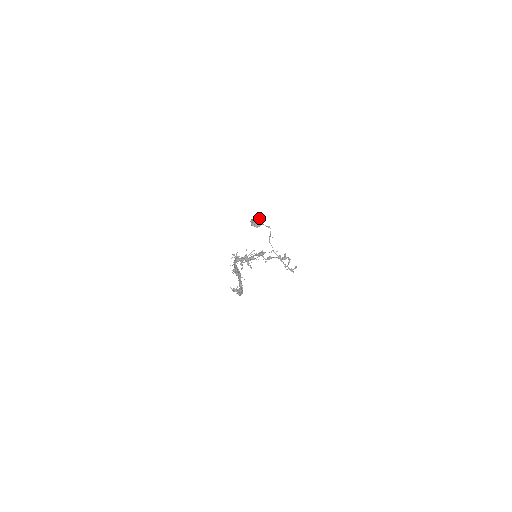
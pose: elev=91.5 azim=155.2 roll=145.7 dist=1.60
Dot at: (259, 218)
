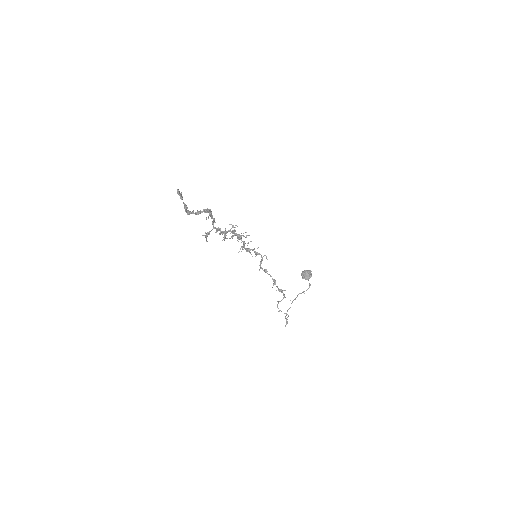
Dot at: (311, 274)
